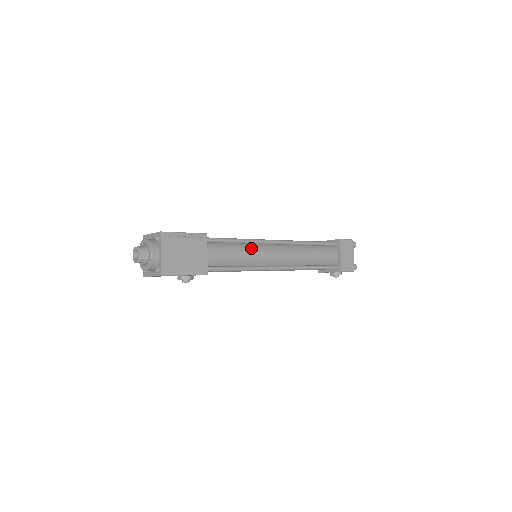
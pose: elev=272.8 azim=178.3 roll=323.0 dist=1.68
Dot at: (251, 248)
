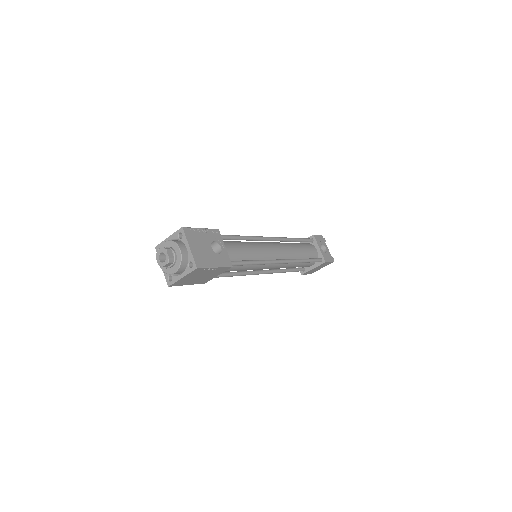
Dot at: (256, 265)
